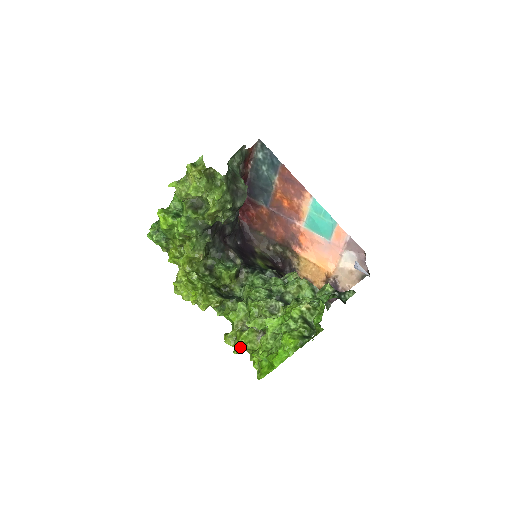
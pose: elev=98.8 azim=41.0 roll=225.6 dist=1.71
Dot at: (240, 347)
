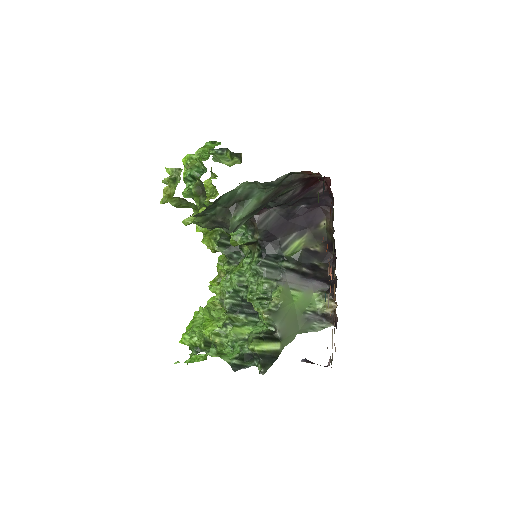
Dot at: occluded
